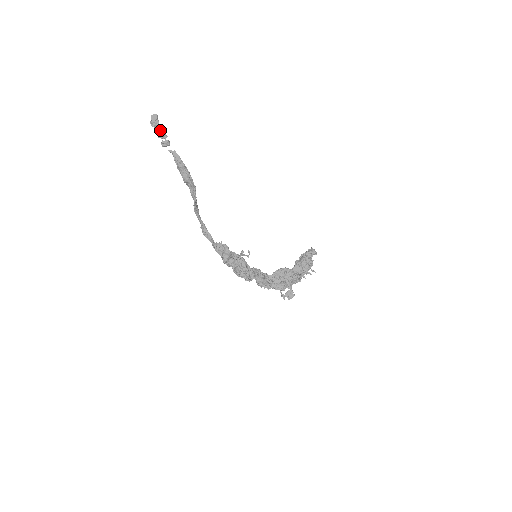
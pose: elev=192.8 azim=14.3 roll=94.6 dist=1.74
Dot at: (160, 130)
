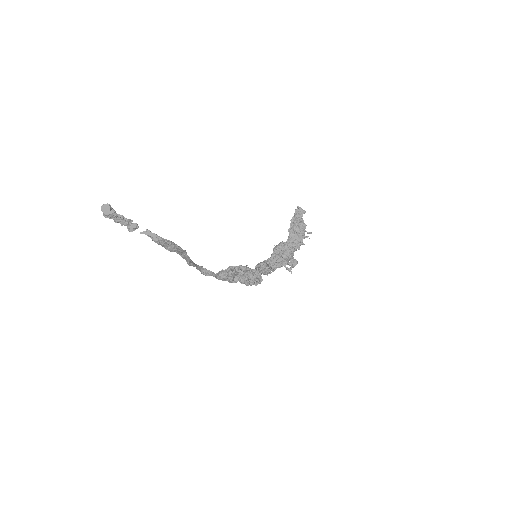
Dot at: (120, 218)
